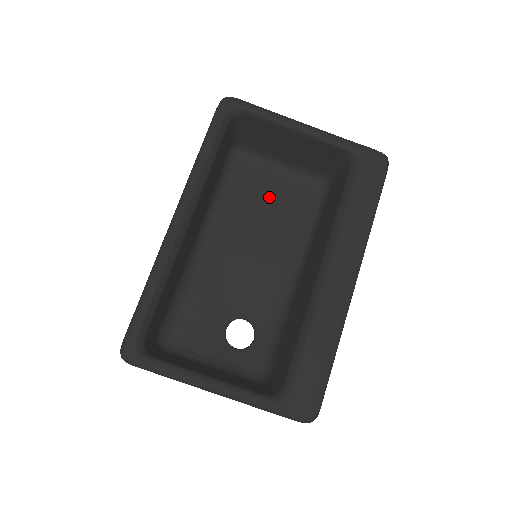
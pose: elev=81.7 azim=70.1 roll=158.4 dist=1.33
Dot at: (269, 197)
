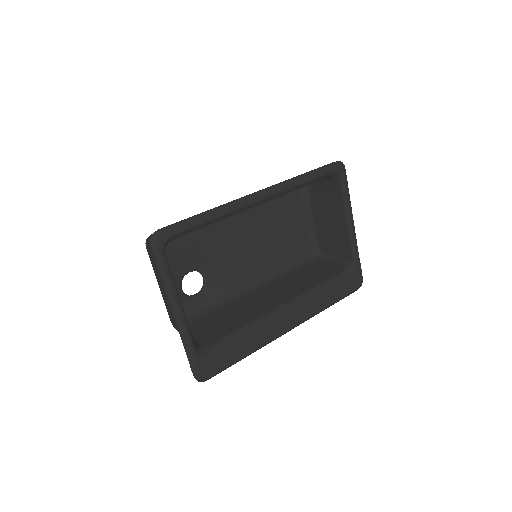
Dot at: (287, 228)
